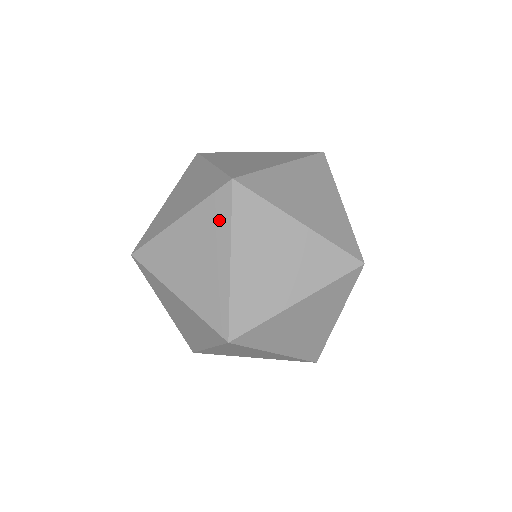
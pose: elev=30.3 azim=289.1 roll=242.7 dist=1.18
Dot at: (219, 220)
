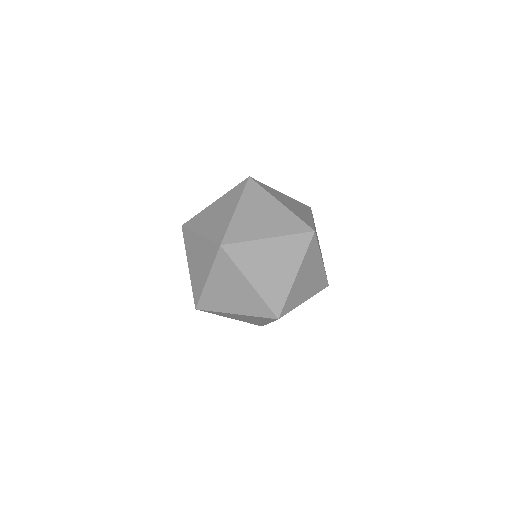
Dot at: (229, 268)
